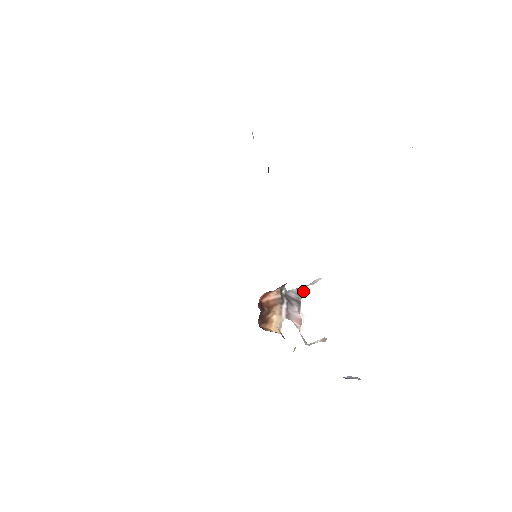
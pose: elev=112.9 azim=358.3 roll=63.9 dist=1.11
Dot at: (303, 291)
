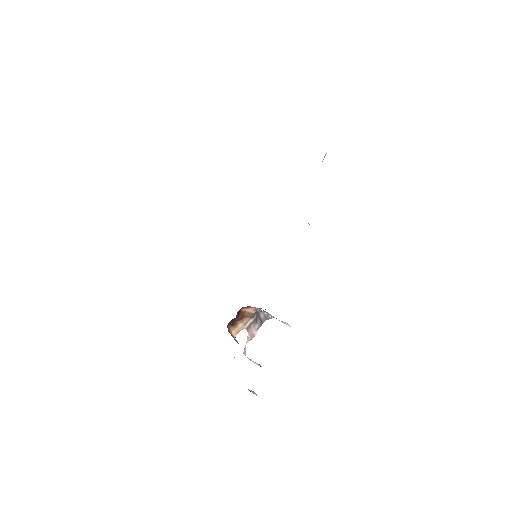
Dot at: (270, 317)
